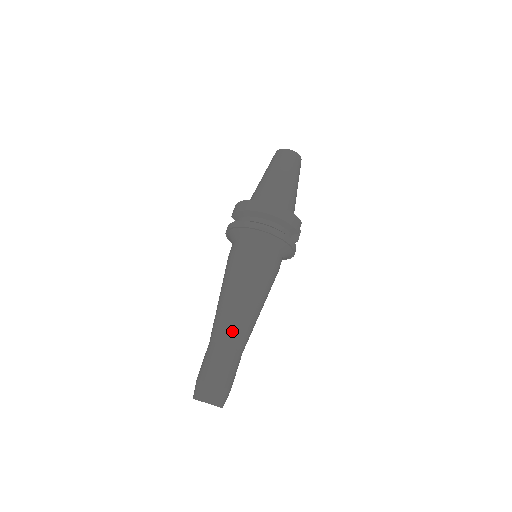
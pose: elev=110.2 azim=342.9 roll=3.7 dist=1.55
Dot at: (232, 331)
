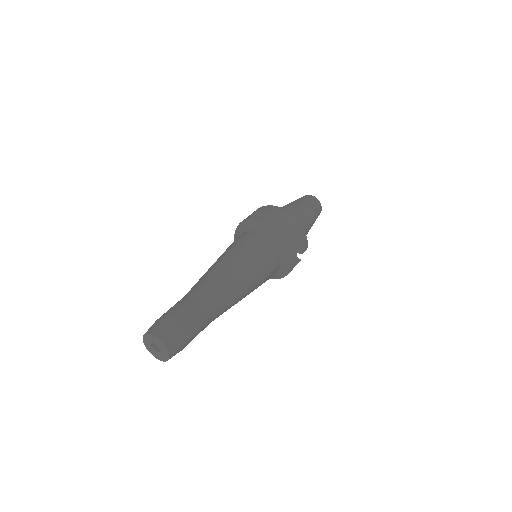
Dot at: (213, 292)
